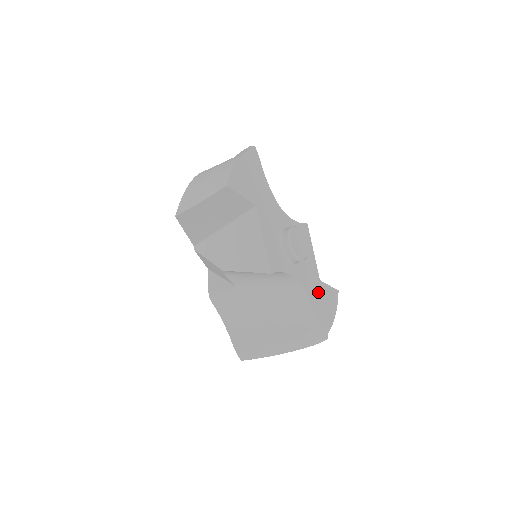
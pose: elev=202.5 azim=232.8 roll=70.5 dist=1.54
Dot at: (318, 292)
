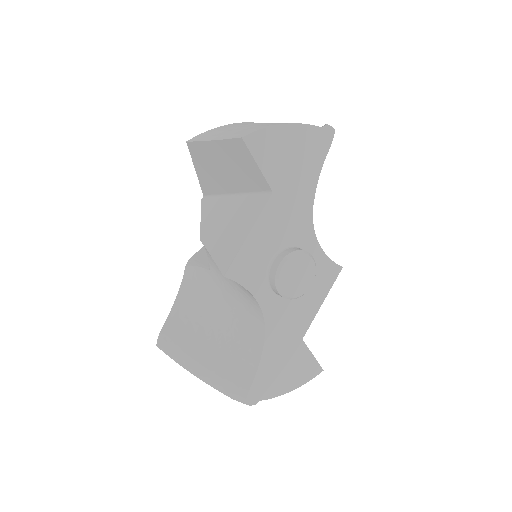
Dot at: (286, 349)
